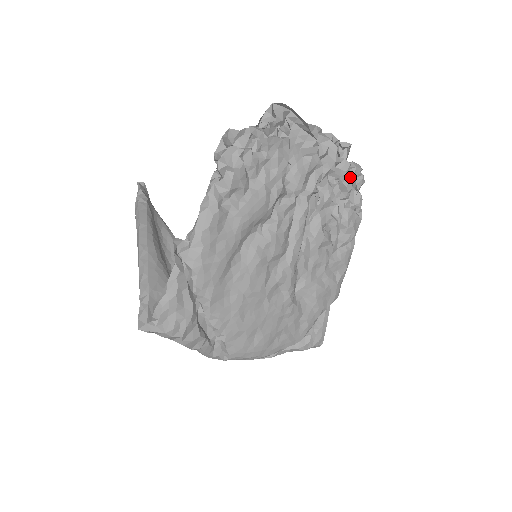
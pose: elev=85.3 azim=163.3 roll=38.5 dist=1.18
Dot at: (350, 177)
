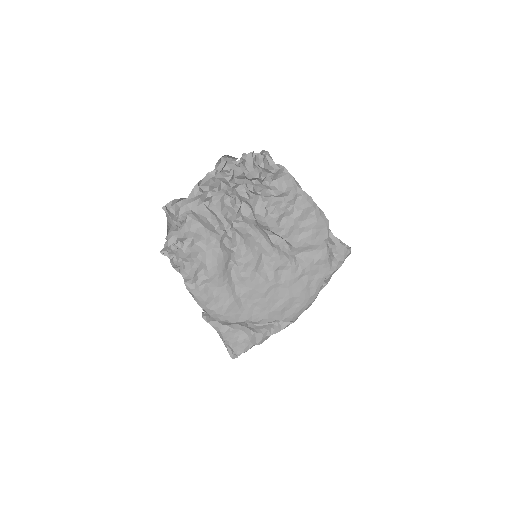
Dot at: (249, 172)
